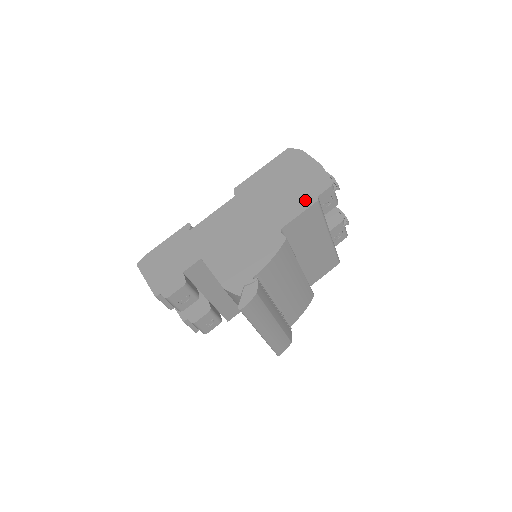
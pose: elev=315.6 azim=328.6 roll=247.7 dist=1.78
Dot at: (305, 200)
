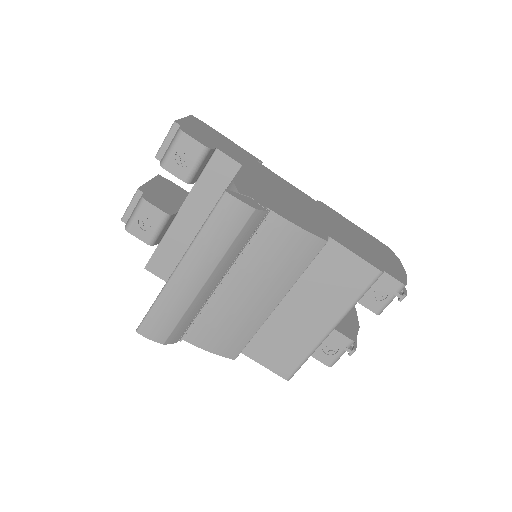
Dot at: (371, 259)
